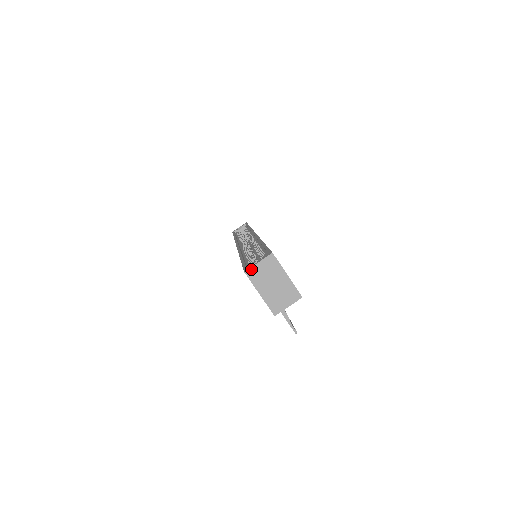
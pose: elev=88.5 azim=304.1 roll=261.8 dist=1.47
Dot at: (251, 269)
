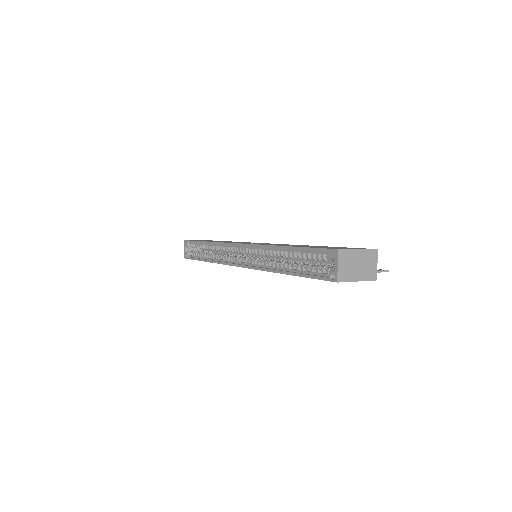
Dot at: (338, 275)
